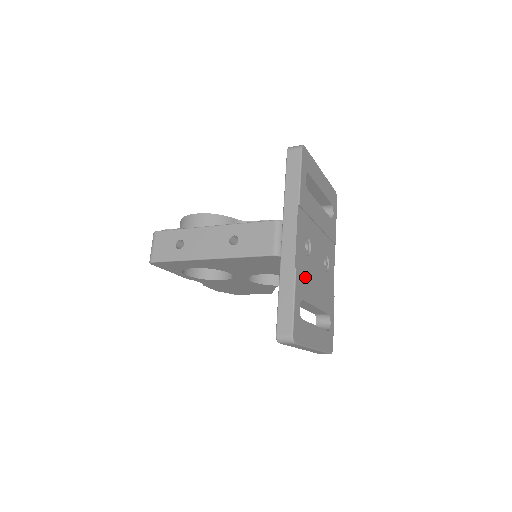
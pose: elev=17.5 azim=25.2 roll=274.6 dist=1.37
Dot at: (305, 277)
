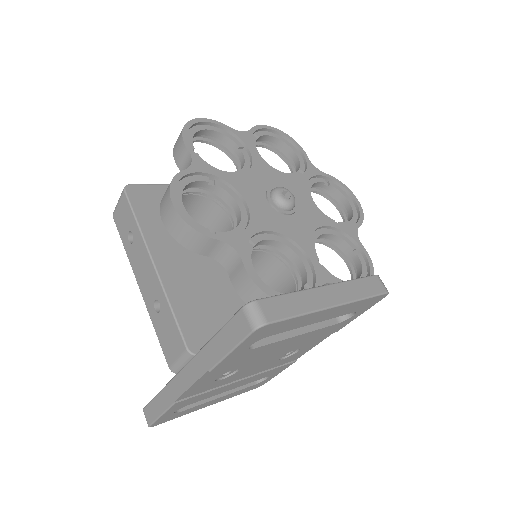
Dot at: (203, 394)
